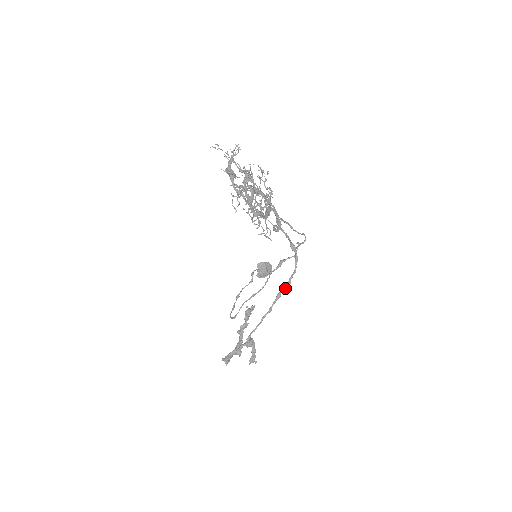
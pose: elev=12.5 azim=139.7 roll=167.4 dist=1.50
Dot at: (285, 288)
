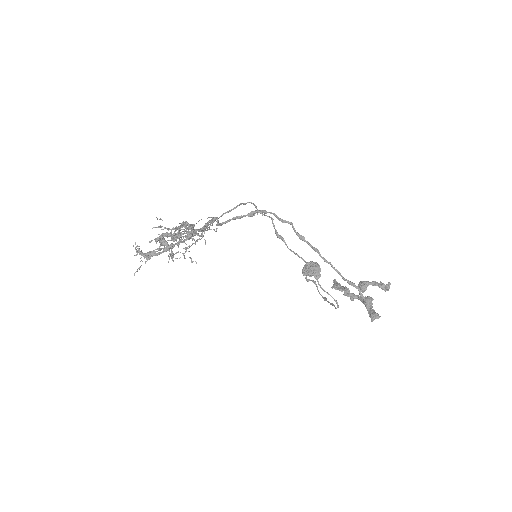
Dot at: occluded
